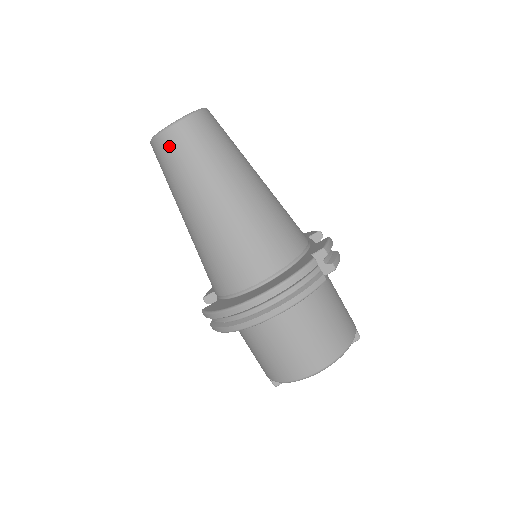
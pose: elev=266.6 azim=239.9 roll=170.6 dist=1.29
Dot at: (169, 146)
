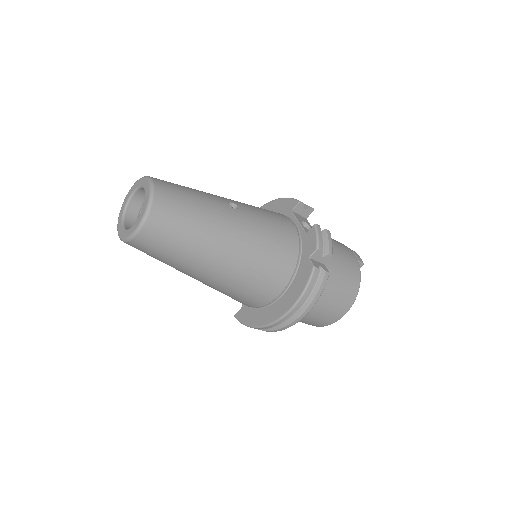
Dot at: (144, 247)
